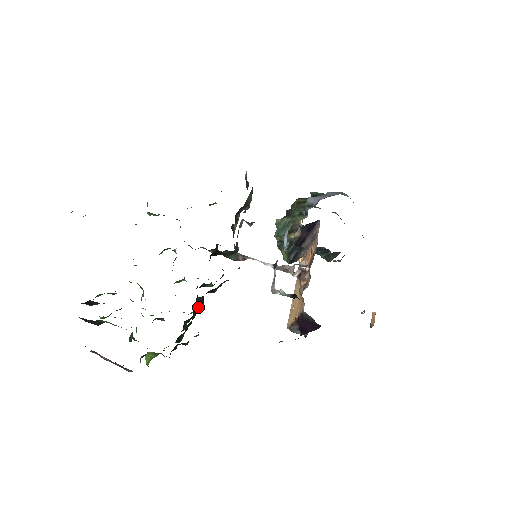
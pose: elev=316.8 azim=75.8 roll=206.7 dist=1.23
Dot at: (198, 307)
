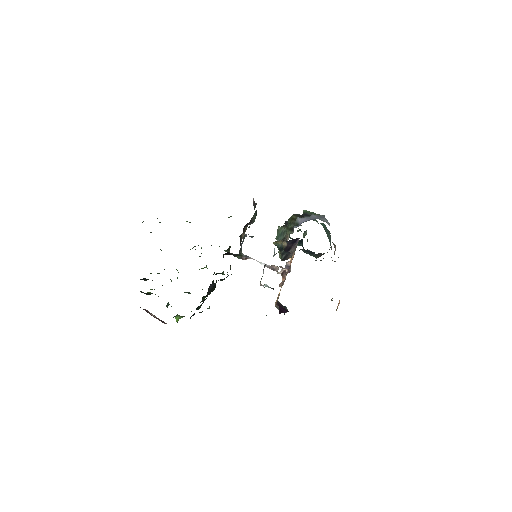
Dot at: (212, 289)
